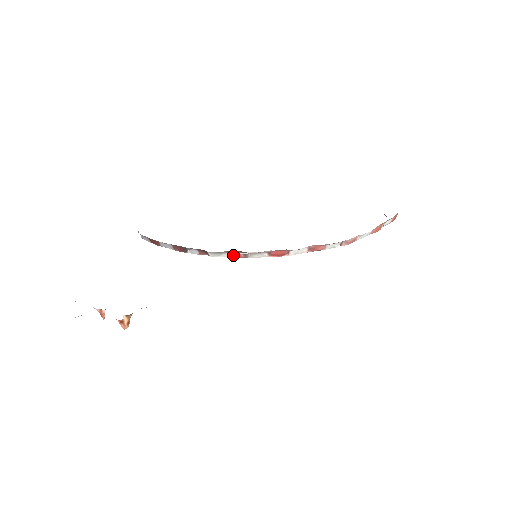
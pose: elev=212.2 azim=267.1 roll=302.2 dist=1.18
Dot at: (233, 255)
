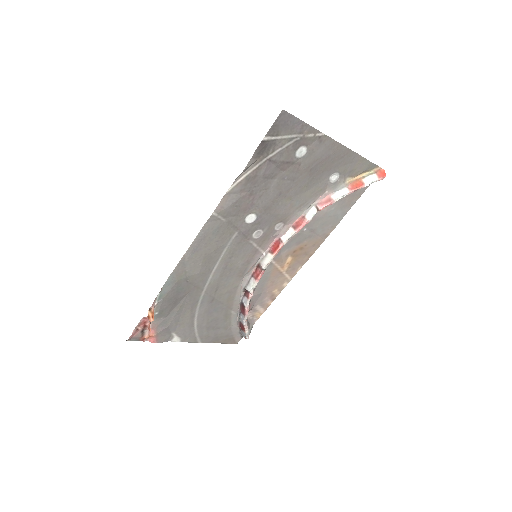
Dot at: (257, 276)
